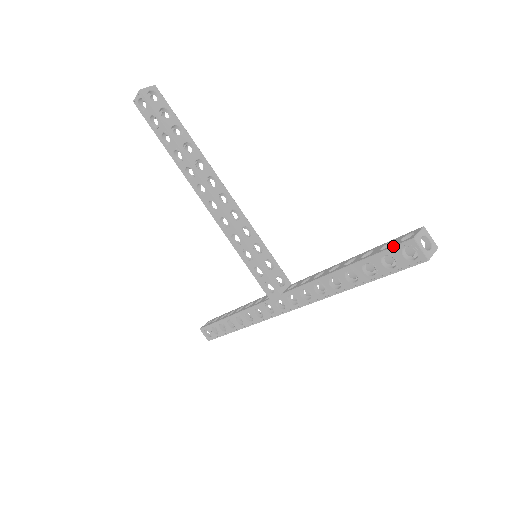
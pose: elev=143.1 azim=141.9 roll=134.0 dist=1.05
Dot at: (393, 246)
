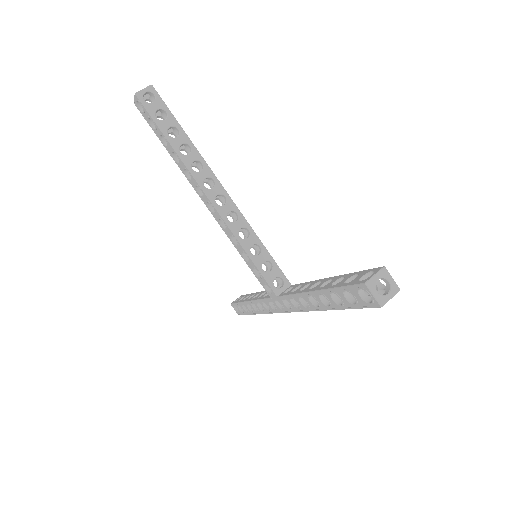
Dot at: (350, 285)
